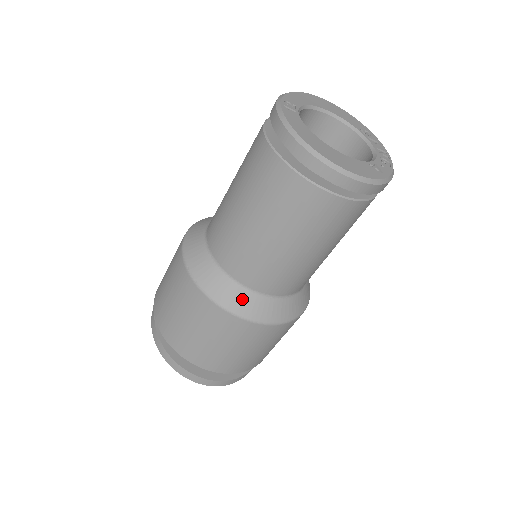
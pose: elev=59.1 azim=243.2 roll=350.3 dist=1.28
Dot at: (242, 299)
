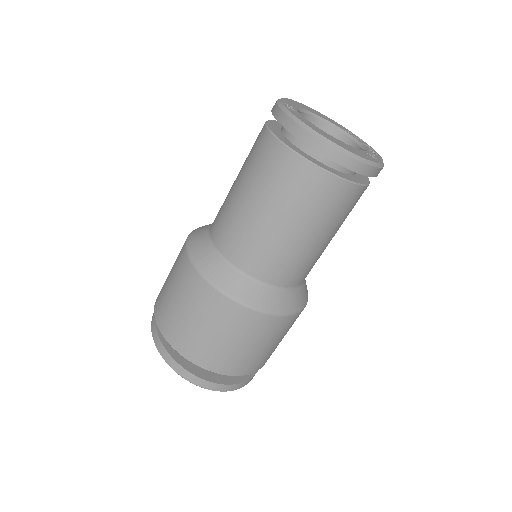
Dot at: (256, 292)
